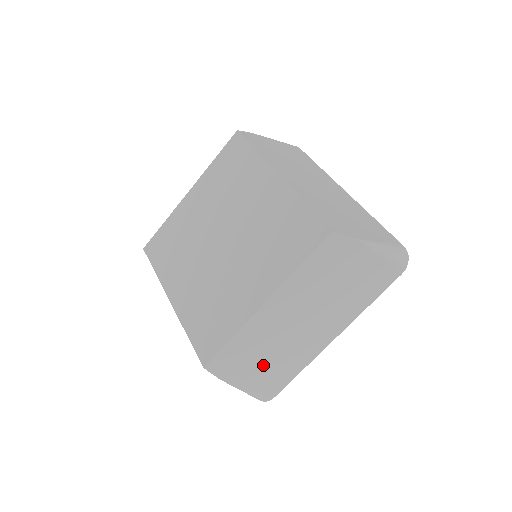
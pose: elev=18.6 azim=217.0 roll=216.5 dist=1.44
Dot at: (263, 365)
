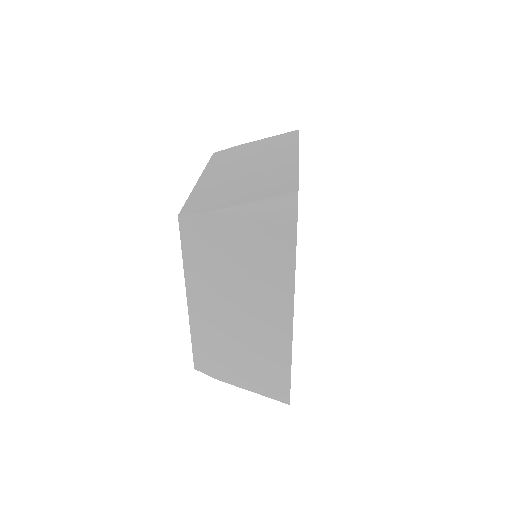
Dot at: occluded
